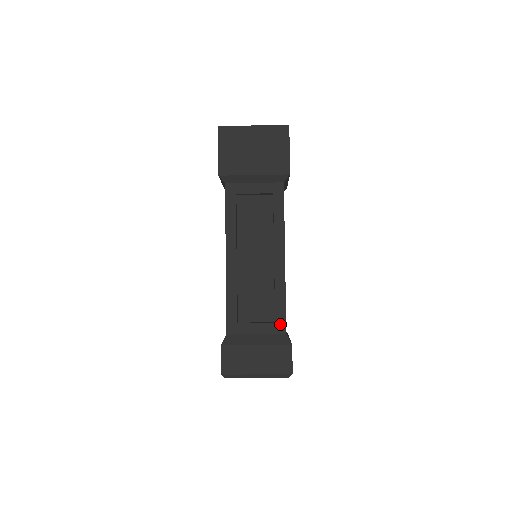
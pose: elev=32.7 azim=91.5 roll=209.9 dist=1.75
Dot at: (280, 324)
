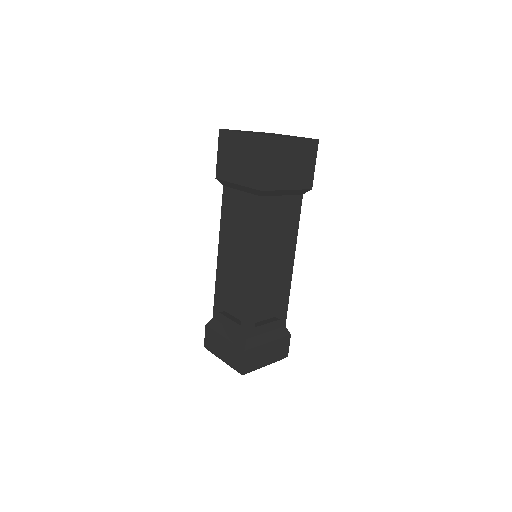
Dot at: (243, 328)
